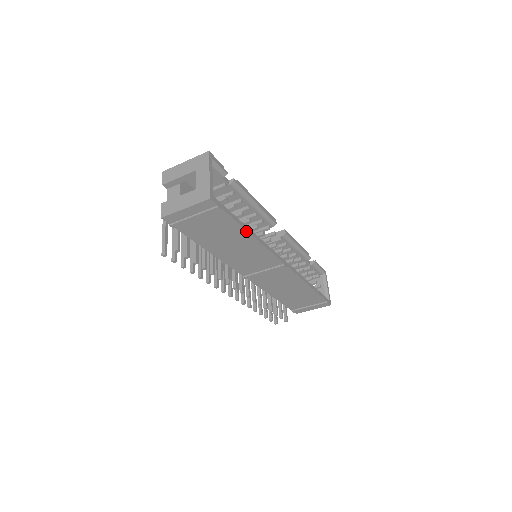
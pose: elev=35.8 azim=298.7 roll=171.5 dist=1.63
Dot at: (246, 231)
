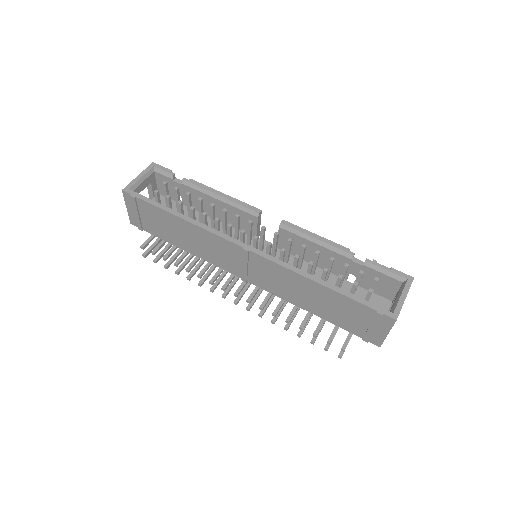
Dot at: (172, 214)
